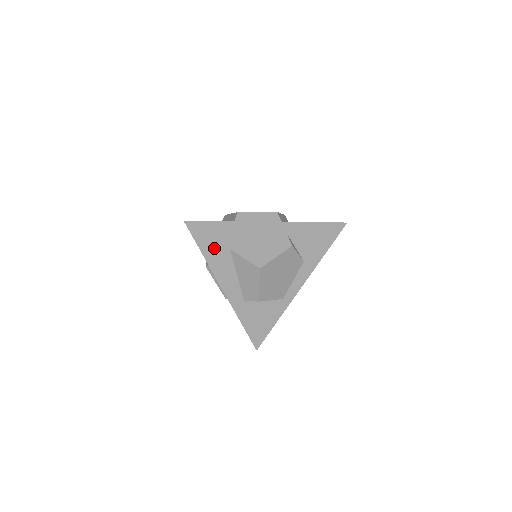
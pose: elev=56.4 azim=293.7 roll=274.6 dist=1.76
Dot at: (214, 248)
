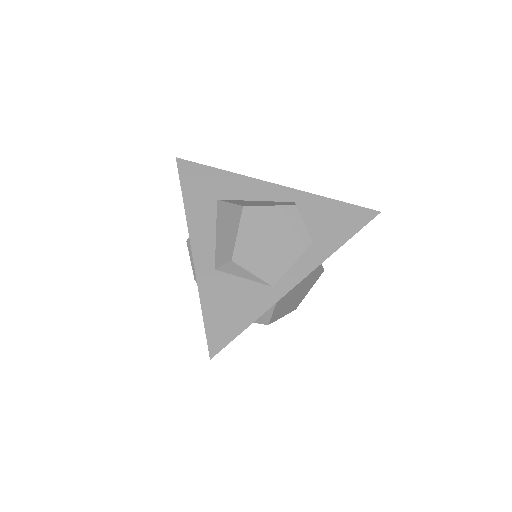
Dot at: (198, 193)
